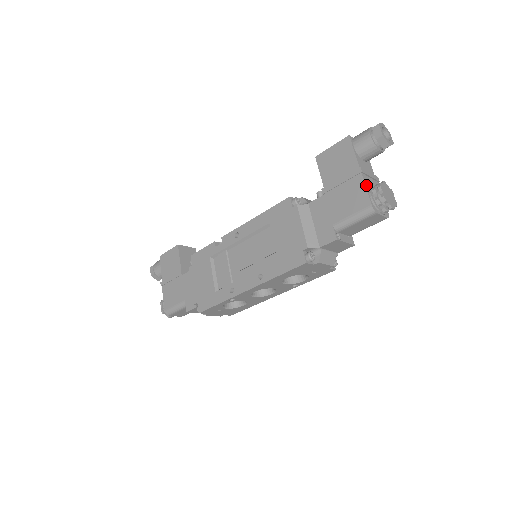
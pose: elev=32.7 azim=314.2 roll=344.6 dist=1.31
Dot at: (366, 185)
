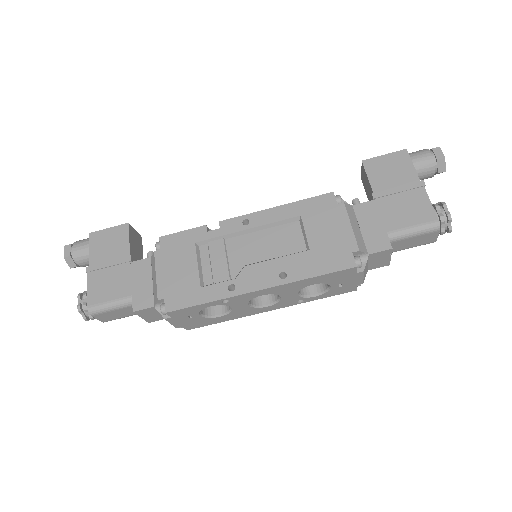
Dot at: (429, 200)
